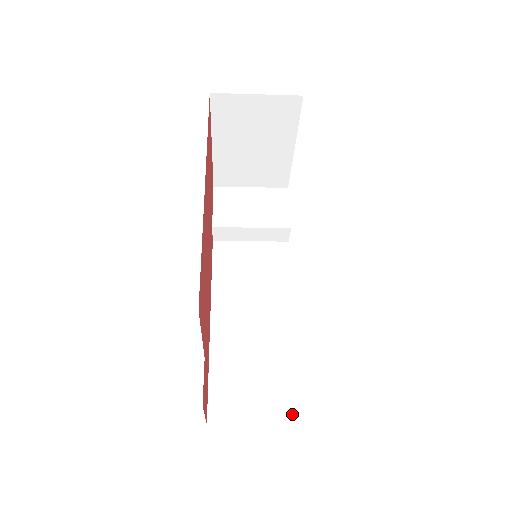
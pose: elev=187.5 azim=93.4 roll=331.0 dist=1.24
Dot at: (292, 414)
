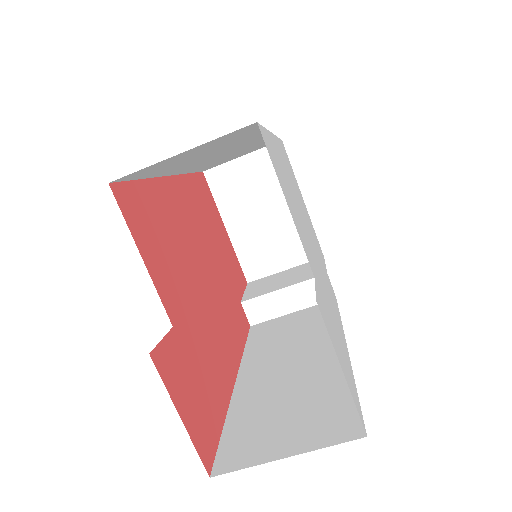
Dot at: (348, 430)
